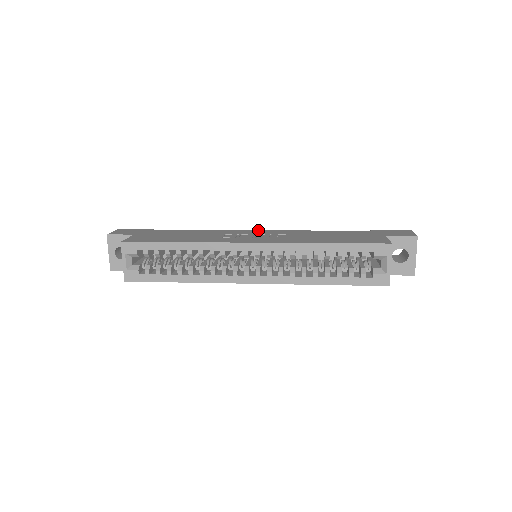
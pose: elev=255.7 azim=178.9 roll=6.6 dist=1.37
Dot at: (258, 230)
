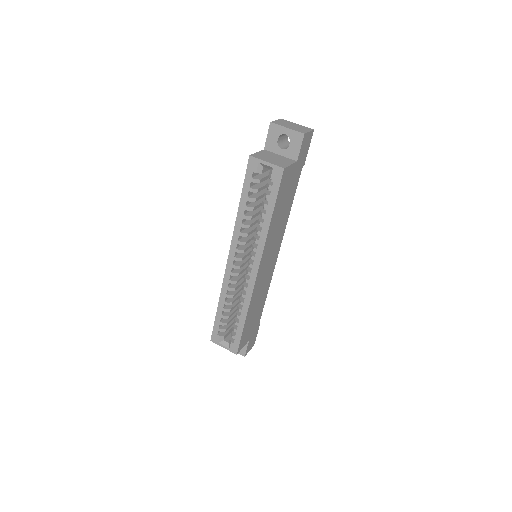
Dot at: occluded
